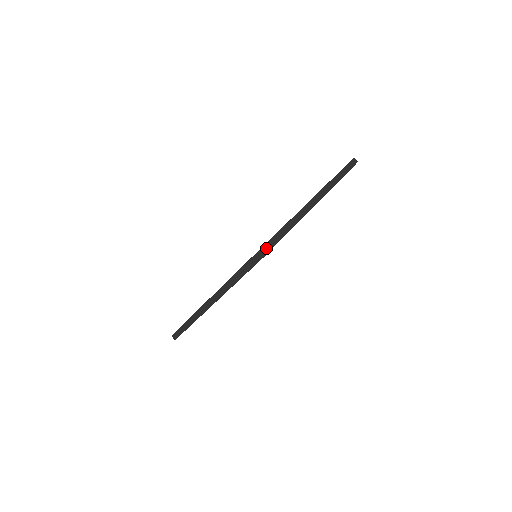
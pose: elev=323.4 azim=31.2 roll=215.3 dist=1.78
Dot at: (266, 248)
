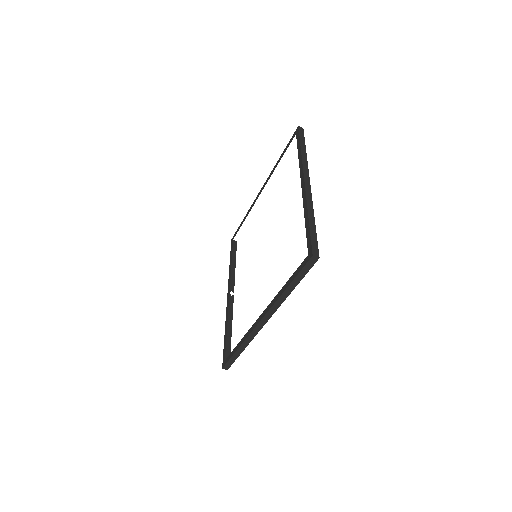
Dot at: (315, 250)
